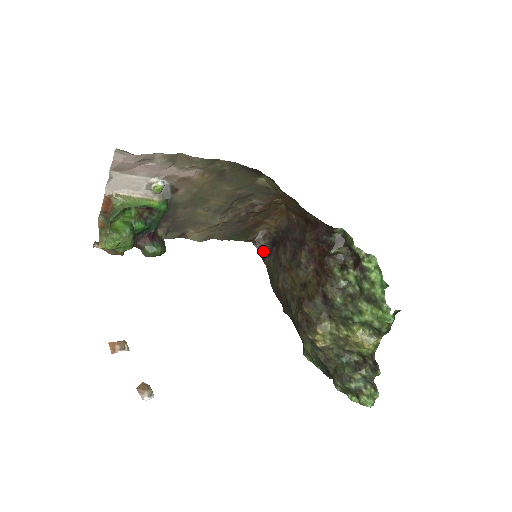
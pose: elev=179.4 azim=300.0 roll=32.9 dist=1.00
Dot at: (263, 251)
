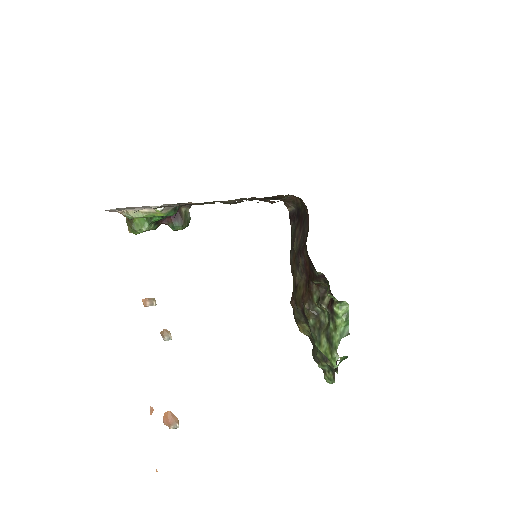
Dot at: (292, 212)
